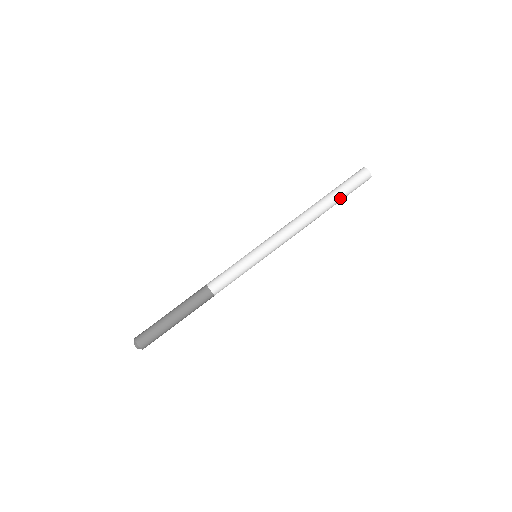
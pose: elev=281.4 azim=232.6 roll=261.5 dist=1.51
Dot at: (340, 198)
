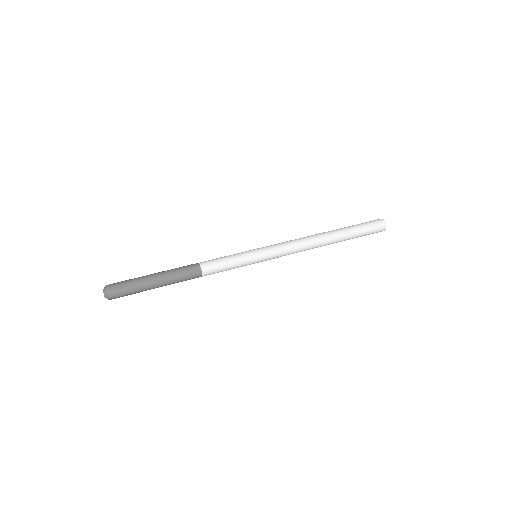
Dot at: (350, 229)
